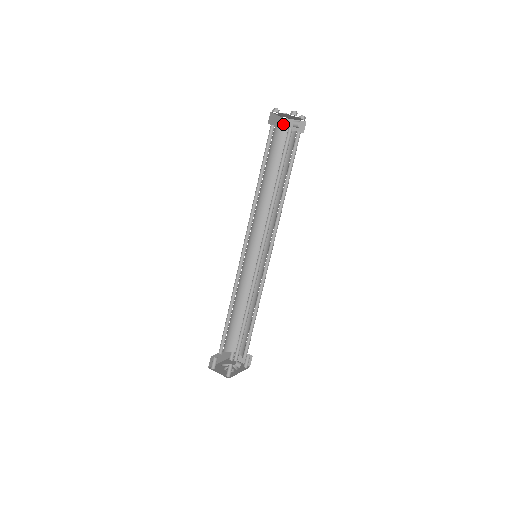
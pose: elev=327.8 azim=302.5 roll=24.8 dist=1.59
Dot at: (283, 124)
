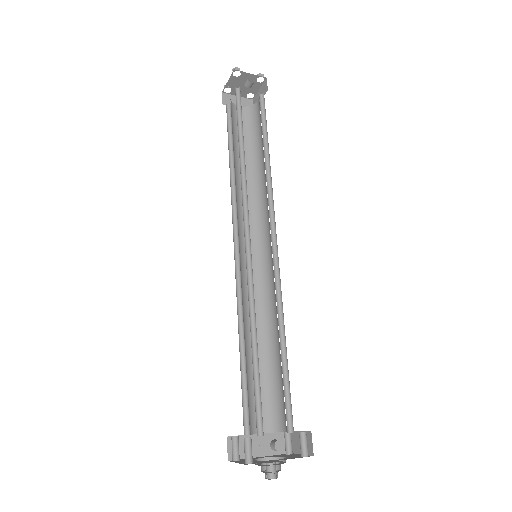
Dot at: occluded
